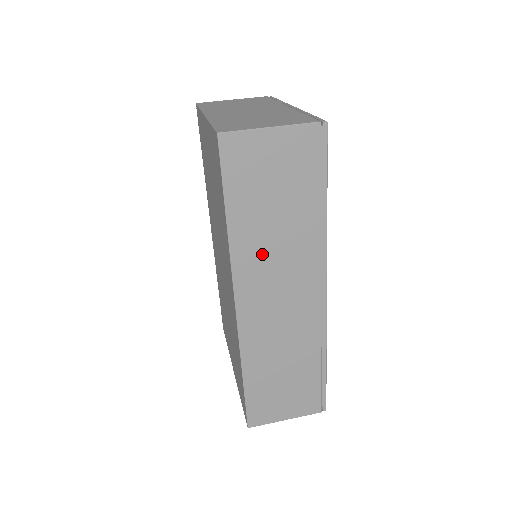
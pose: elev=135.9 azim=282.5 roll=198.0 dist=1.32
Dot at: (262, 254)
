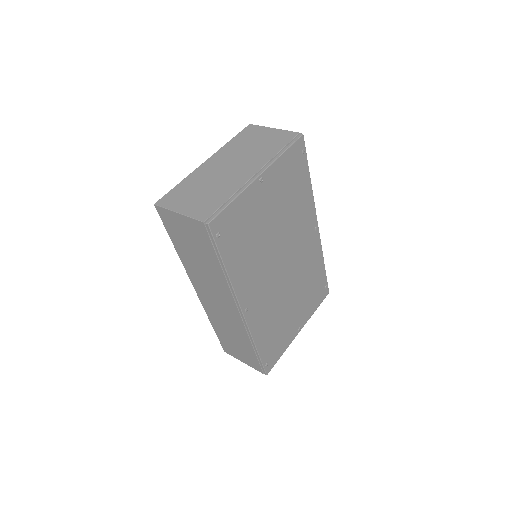
Dot at: (199, 274)
